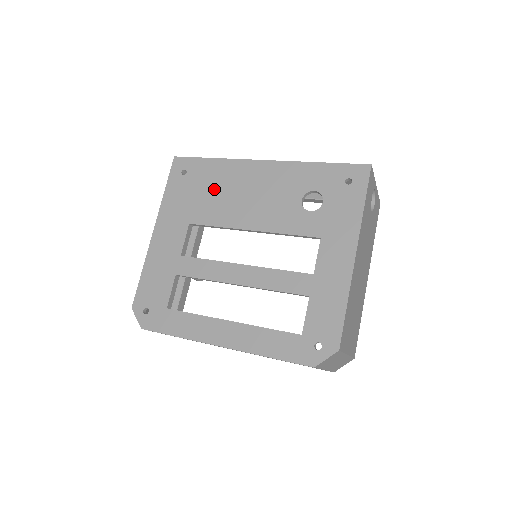
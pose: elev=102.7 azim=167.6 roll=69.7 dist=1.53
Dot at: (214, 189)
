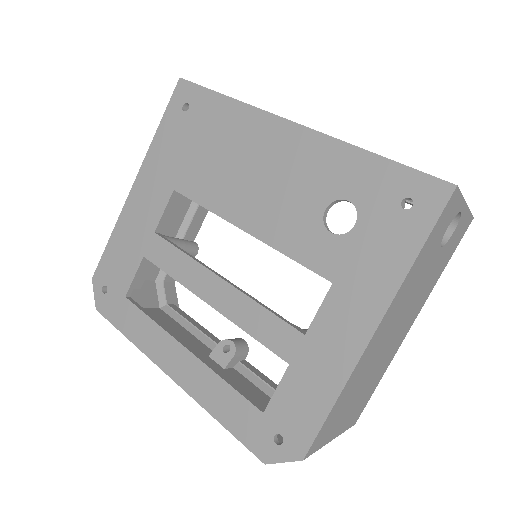
Dot at: (215, 147)
